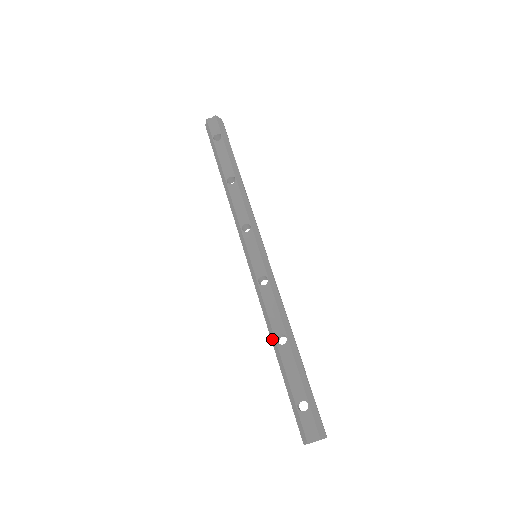
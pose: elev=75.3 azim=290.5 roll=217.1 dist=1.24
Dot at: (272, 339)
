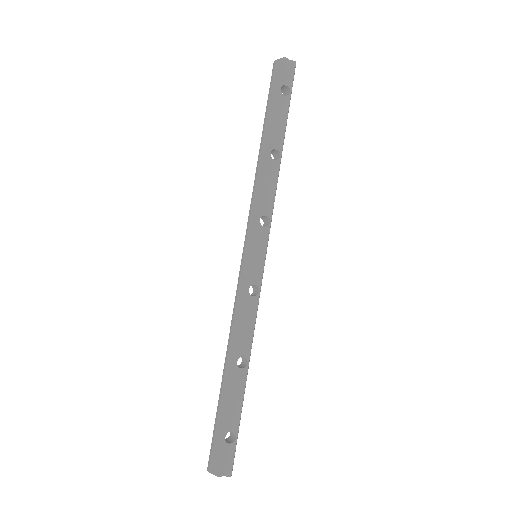
Dot at: (230, 355)
